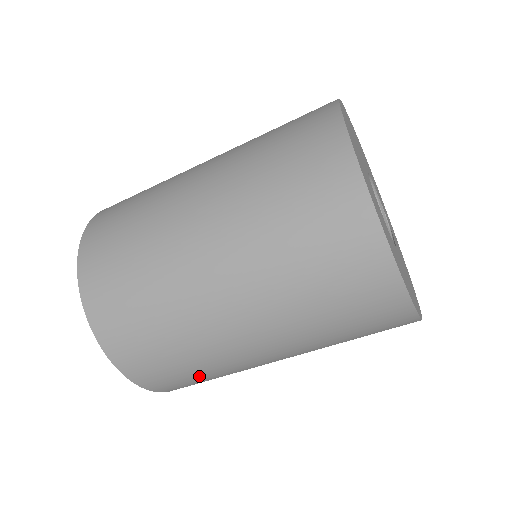
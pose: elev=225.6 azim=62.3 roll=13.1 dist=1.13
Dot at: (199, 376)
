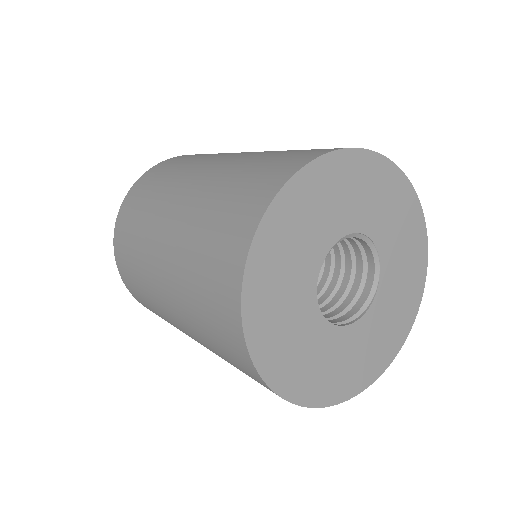
Dot at: occluded
